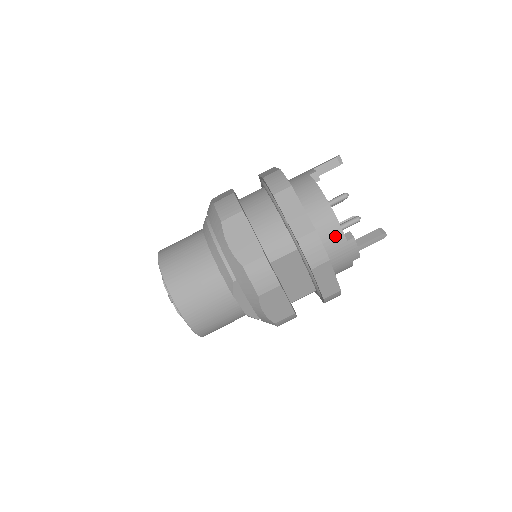
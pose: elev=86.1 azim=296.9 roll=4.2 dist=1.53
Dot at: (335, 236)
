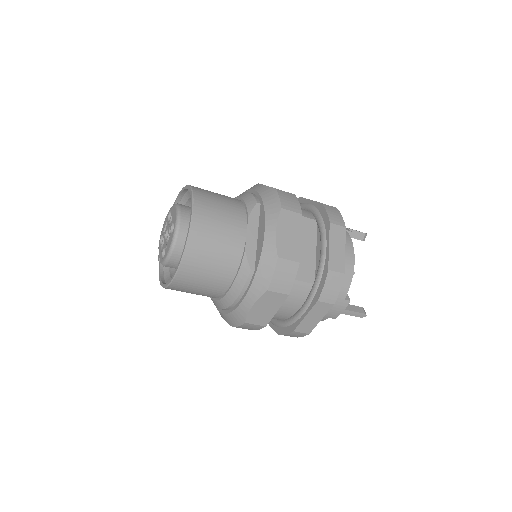
Dot at: occluded
